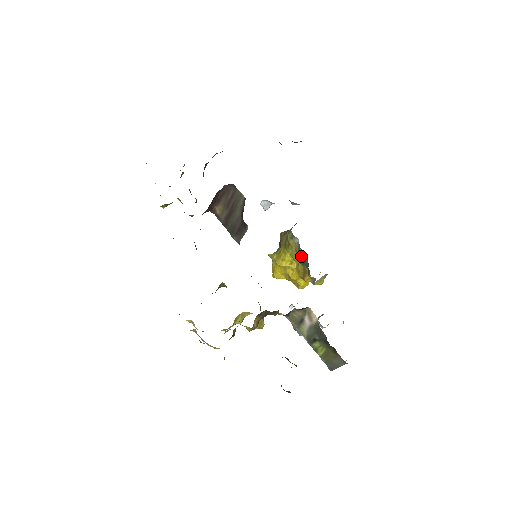
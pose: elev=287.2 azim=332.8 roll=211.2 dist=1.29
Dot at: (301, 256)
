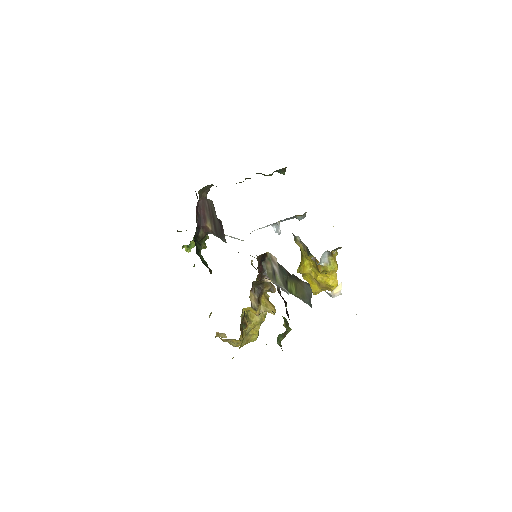
Dot at: (305, 249)
